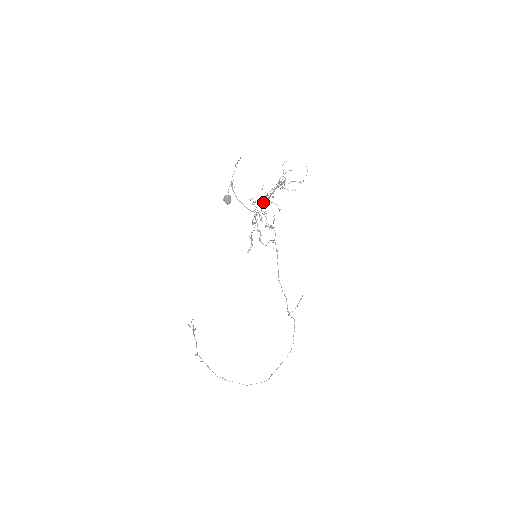
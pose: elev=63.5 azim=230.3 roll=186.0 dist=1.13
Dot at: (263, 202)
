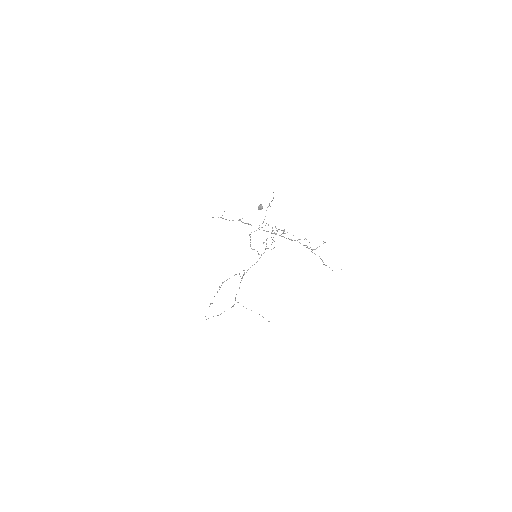
Dot at: occluded
